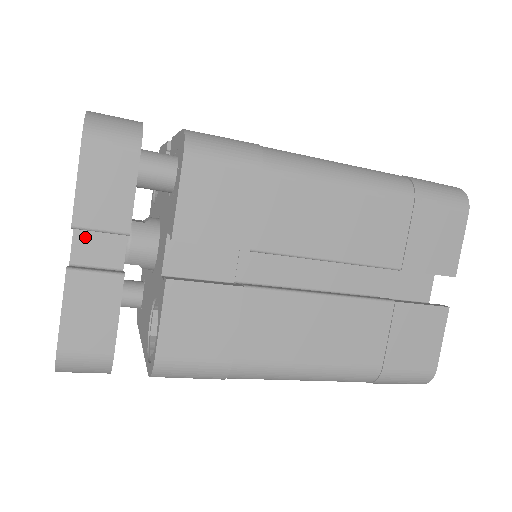
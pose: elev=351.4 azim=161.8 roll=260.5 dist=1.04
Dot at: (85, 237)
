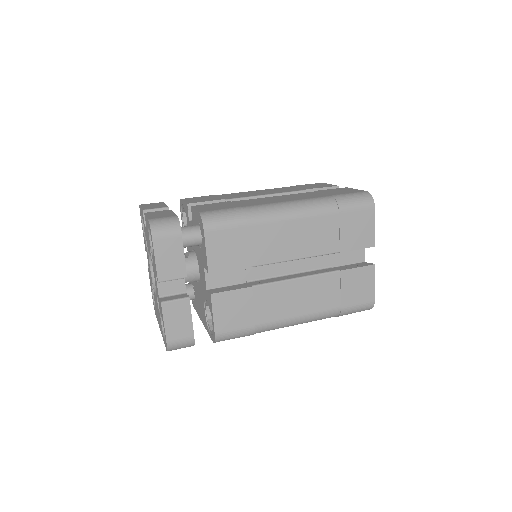
Dot at: (163, 282)
